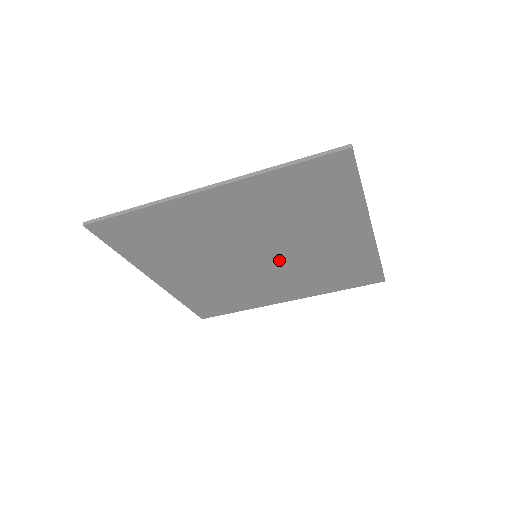
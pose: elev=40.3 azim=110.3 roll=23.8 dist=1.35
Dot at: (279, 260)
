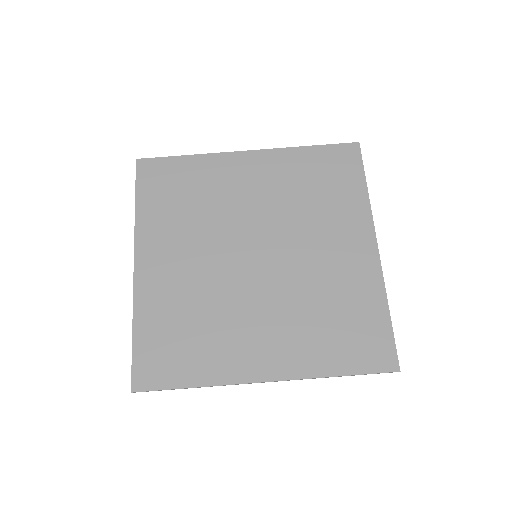
Dot at: (278, 270)
